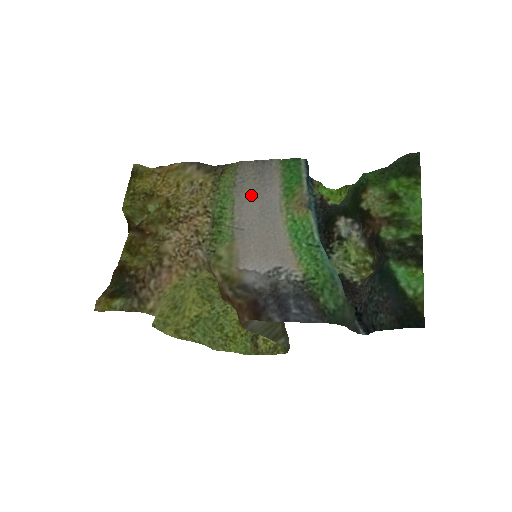
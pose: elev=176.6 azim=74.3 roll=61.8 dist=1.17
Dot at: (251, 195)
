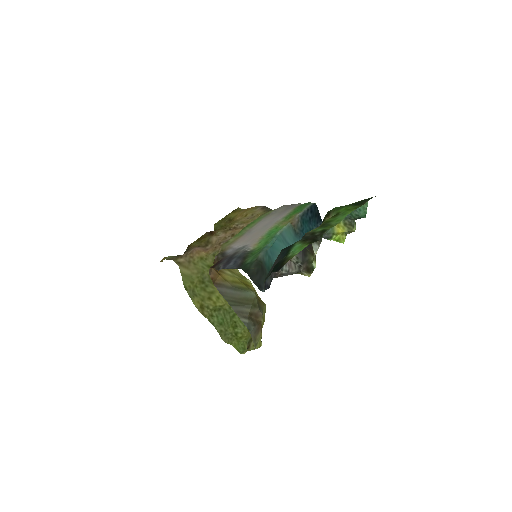
Dot at: (271, 218)
